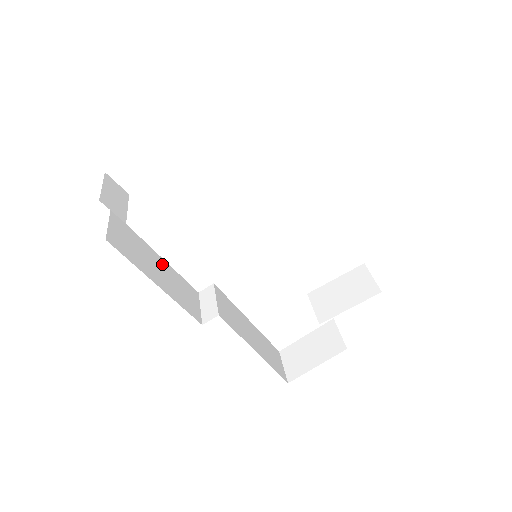
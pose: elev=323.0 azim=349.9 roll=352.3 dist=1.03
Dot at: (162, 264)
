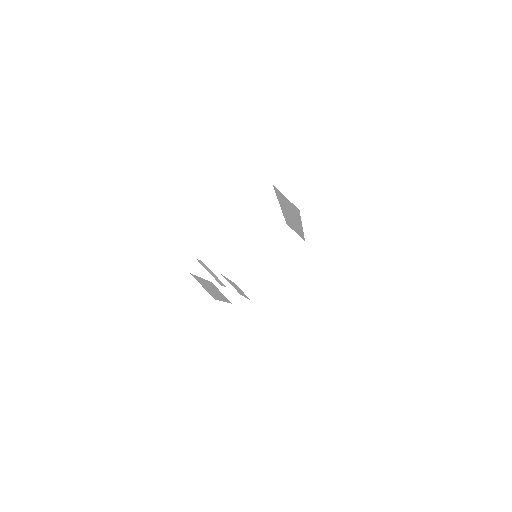
Dot at: (207, 283)
